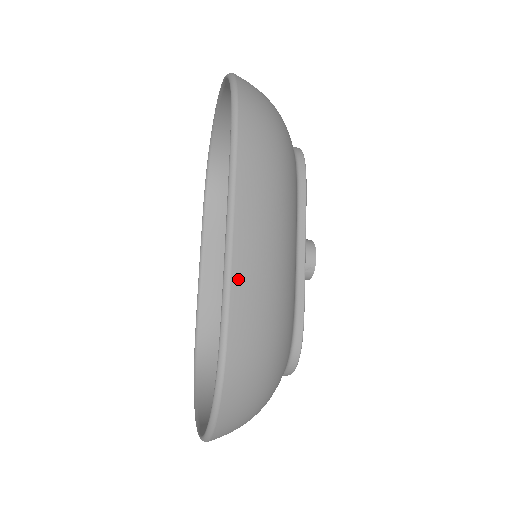
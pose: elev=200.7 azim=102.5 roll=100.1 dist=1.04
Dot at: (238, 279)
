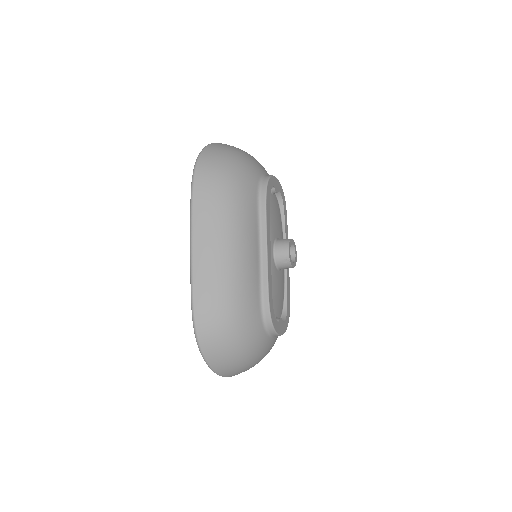
Dot at: (197, 279)
